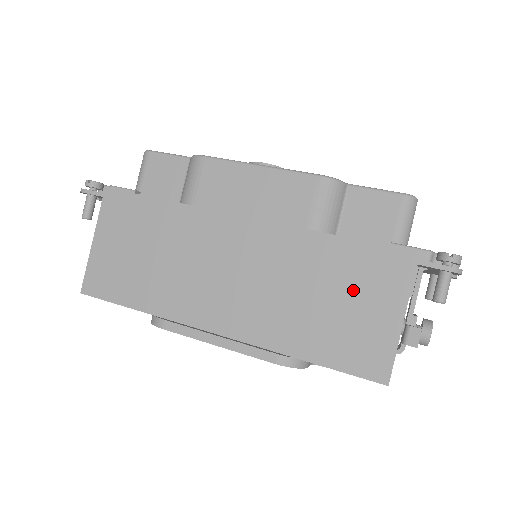
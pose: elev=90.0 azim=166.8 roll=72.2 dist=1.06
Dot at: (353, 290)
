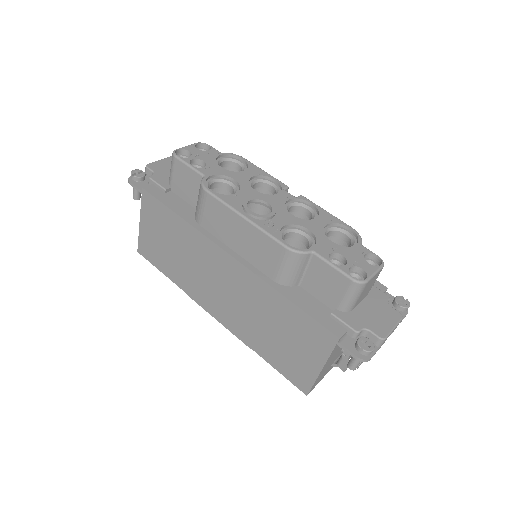
Dot at: (294, 337)
